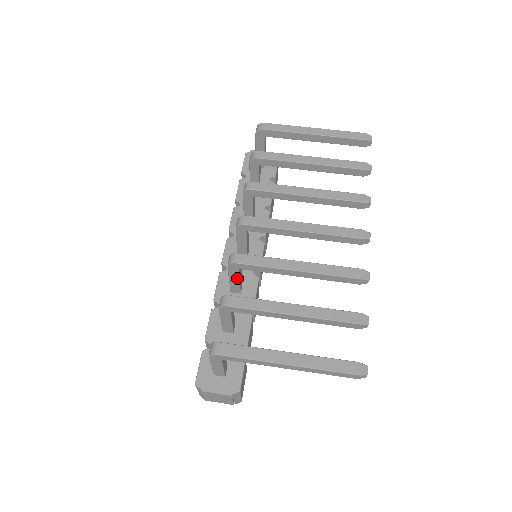
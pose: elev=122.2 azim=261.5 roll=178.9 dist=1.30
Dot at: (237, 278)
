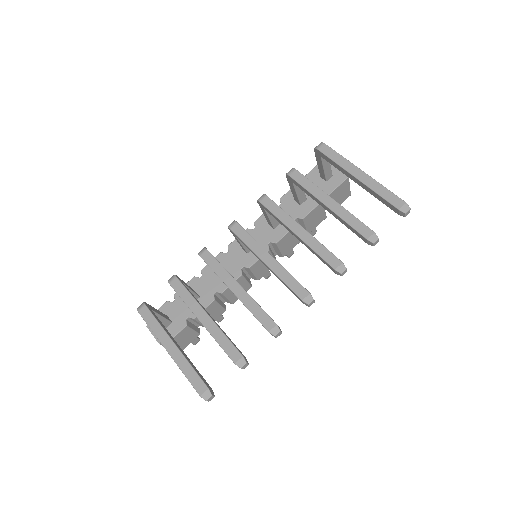
Dot at: occluded
